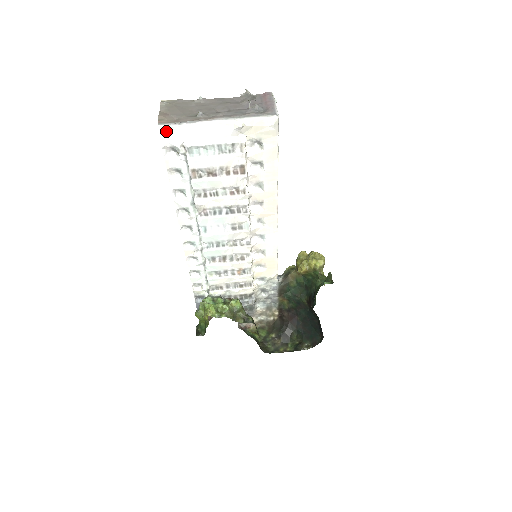
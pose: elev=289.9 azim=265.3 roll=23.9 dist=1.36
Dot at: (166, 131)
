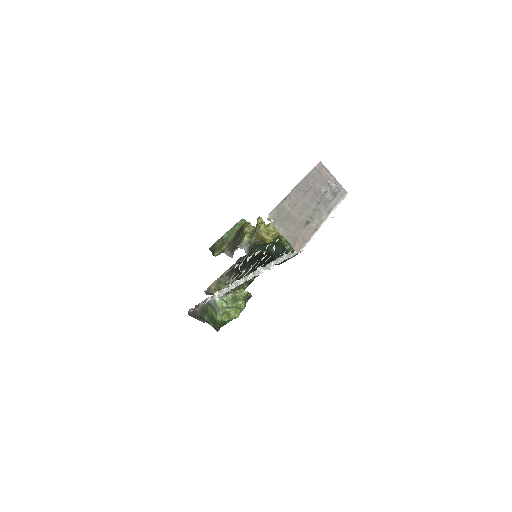
Dot at: (298, 252)
